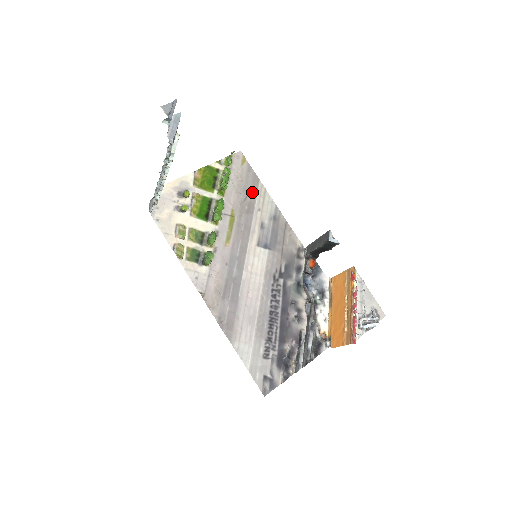
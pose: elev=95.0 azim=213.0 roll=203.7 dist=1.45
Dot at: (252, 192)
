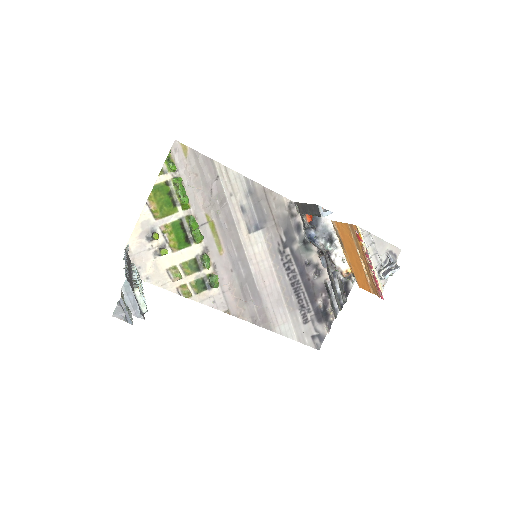
Dot at: (214, 180)
